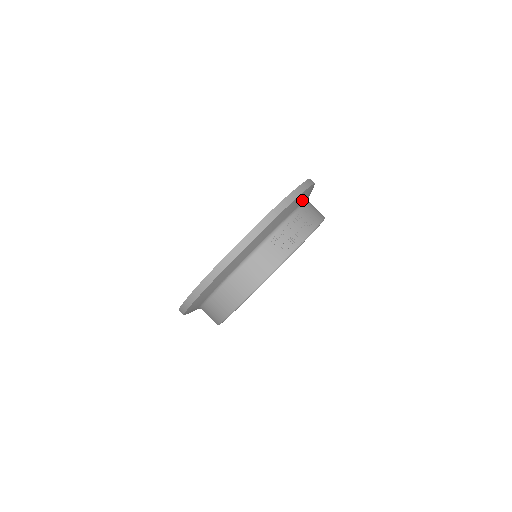
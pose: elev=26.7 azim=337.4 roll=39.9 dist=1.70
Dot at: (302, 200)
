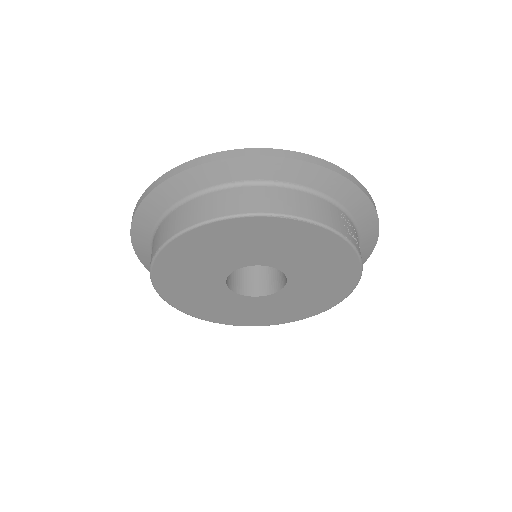
Dot at: (363, 245)
